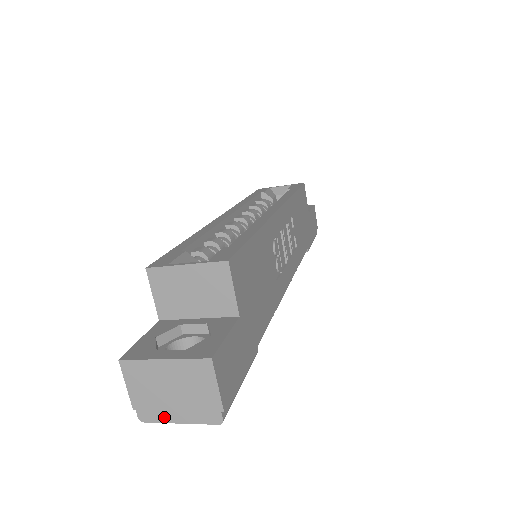
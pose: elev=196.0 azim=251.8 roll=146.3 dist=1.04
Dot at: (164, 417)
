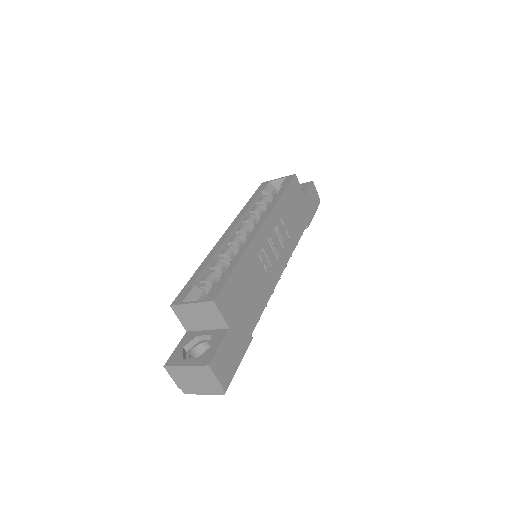
Dot at: (195, 392)
